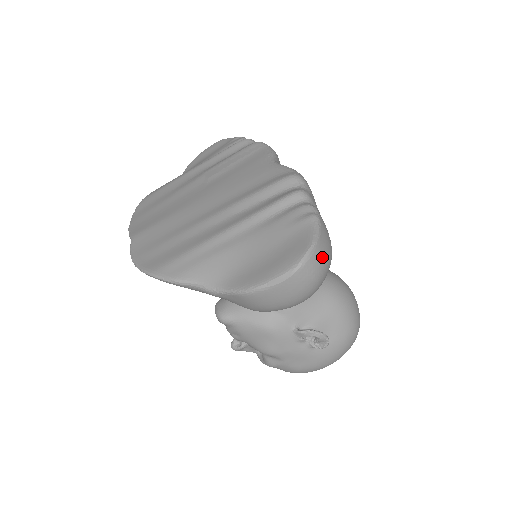
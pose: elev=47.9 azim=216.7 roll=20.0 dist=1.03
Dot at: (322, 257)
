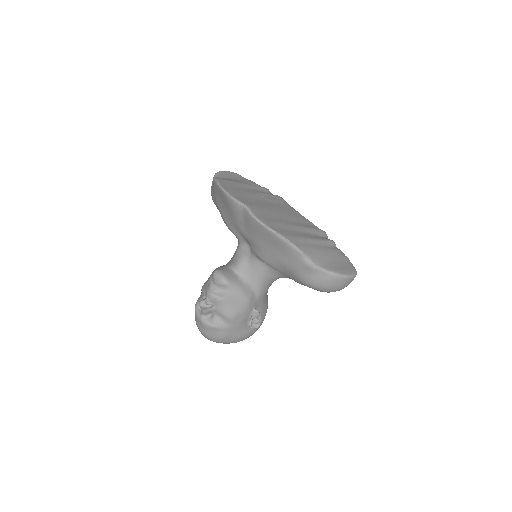
Dot at: occluded
